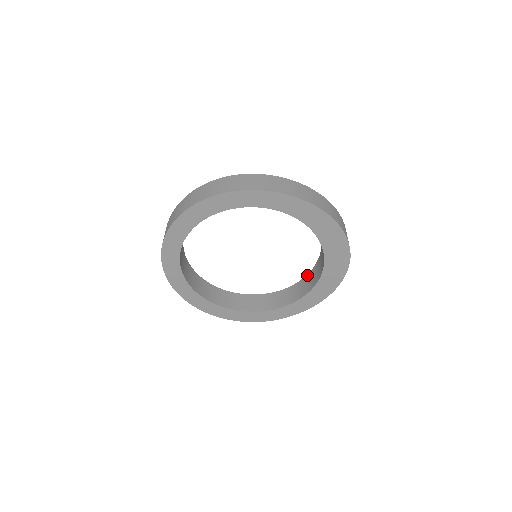
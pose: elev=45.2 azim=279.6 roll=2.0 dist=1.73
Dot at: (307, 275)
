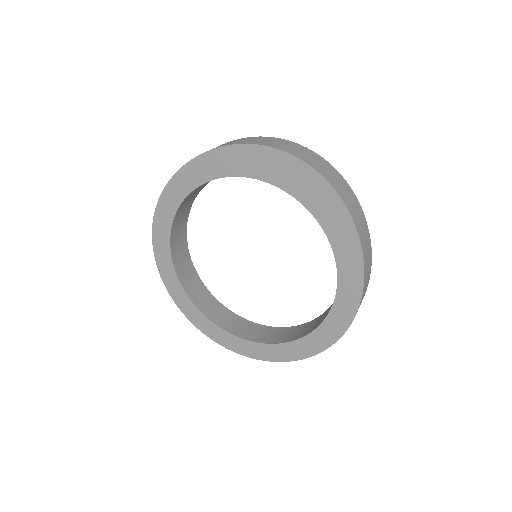
Dot at: occluded
